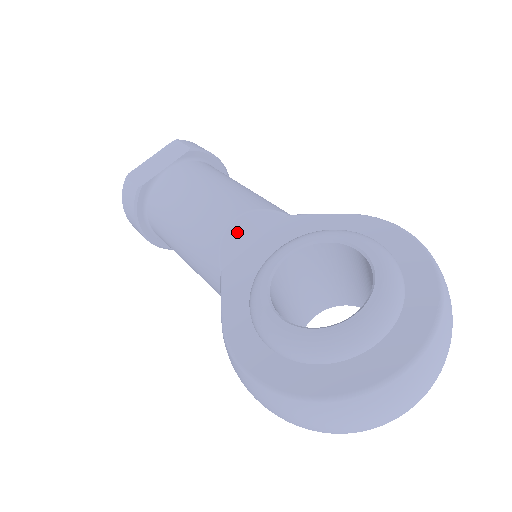
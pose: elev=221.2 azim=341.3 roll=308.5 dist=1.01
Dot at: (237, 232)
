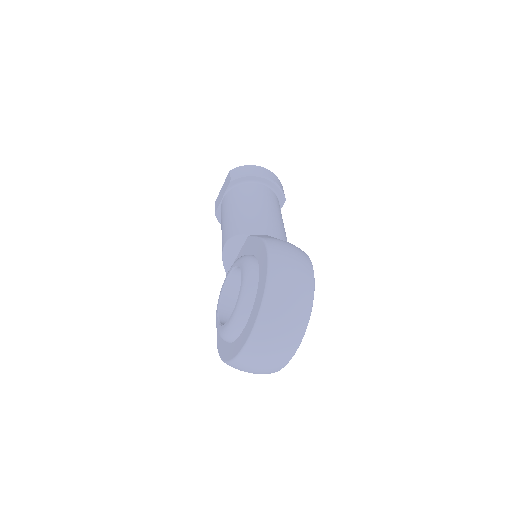
Dot at: (227, 253)
